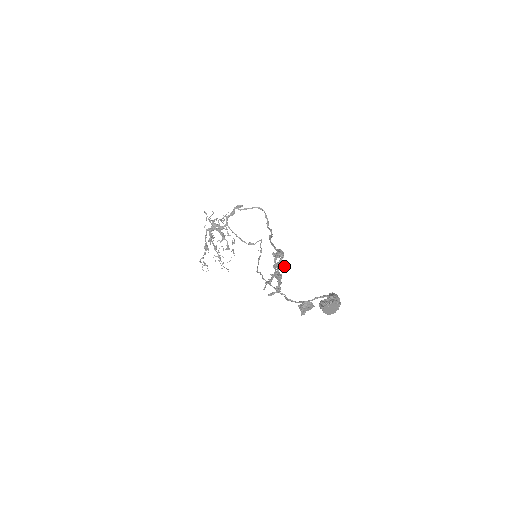
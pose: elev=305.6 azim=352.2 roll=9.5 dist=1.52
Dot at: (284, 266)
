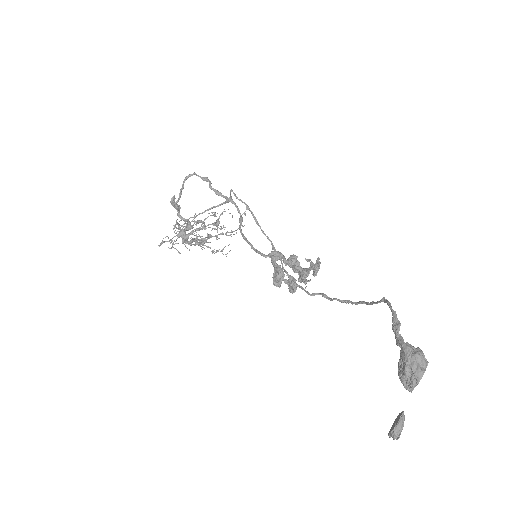
Dot at: occluded
